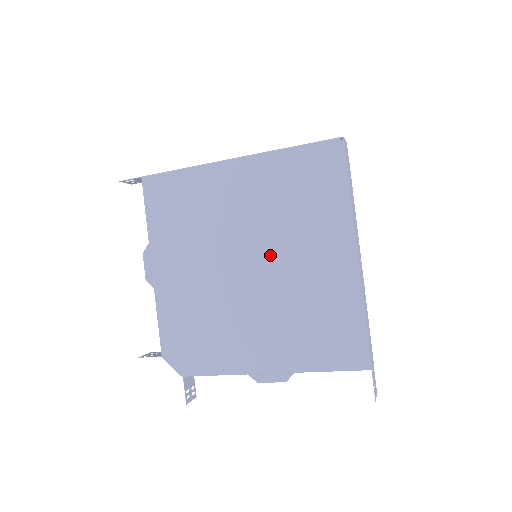
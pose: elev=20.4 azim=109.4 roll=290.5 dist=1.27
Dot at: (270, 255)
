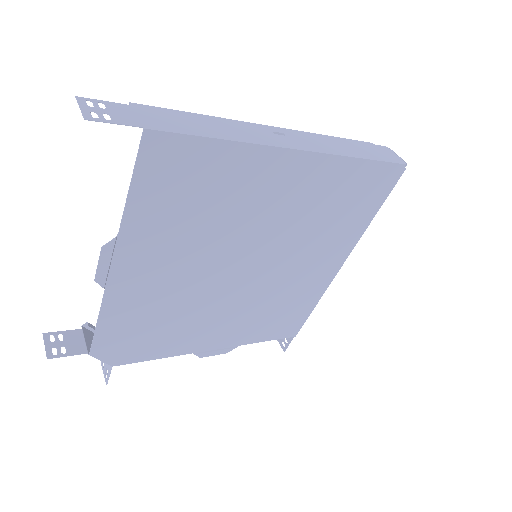
Dot at: (275, 261)
